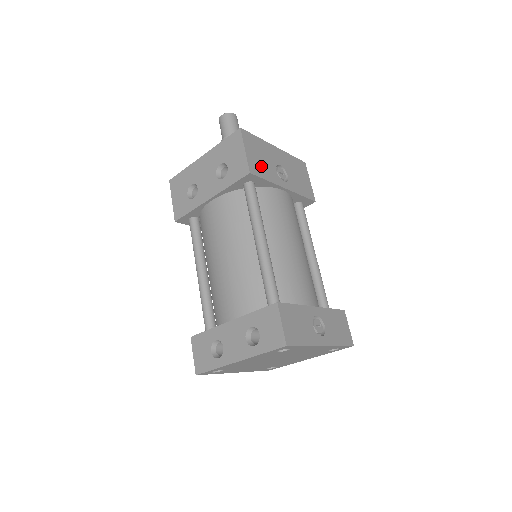
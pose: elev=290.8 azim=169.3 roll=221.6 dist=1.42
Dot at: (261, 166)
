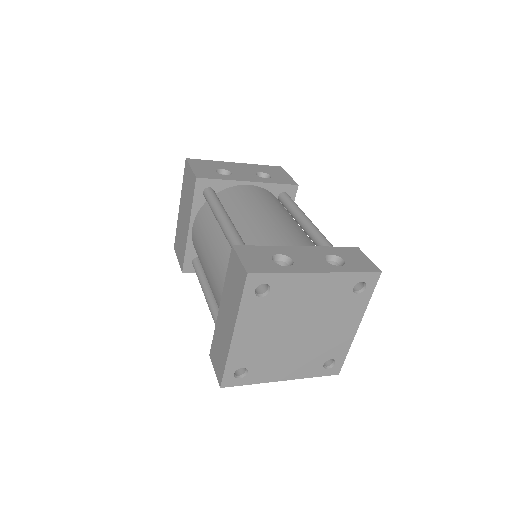
Dot at: occluded
